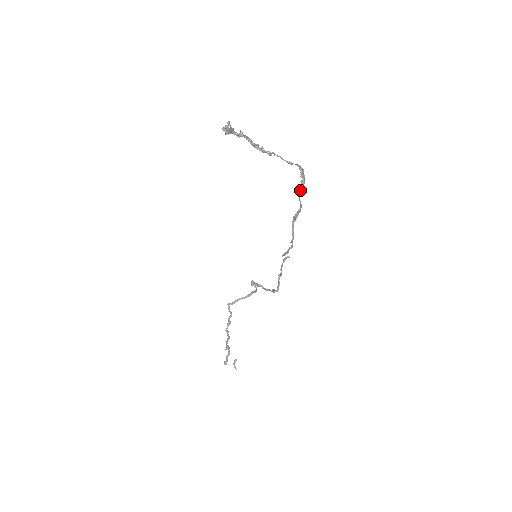
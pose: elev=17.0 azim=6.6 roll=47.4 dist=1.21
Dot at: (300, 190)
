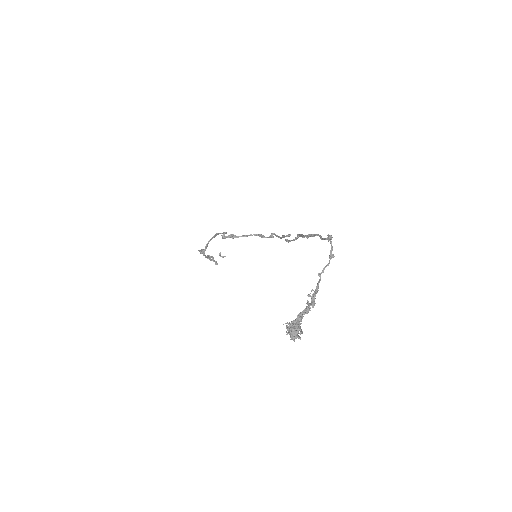
Dot at: (324, 239)
